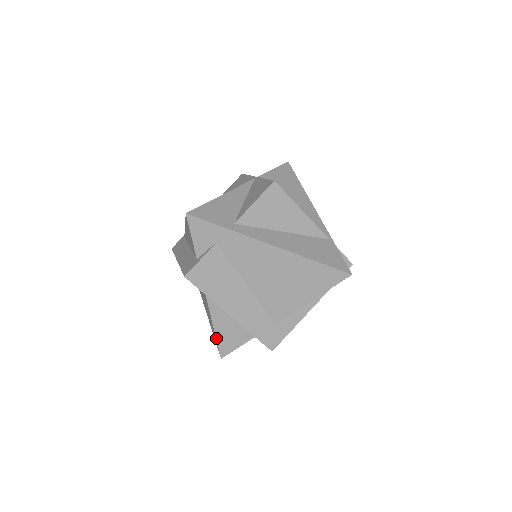
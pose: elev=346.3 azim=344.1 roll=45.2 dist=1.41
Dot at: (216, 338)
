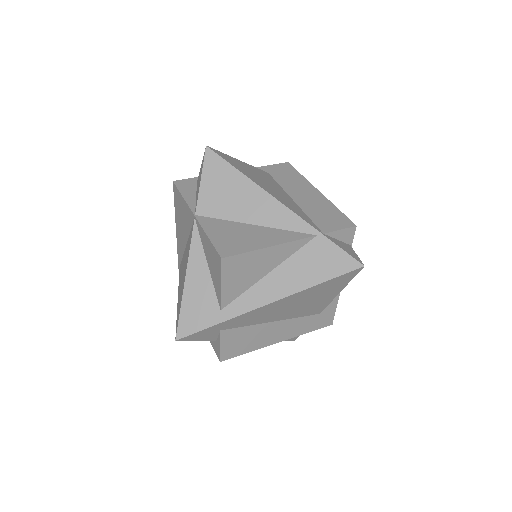
Dot at: occluded
